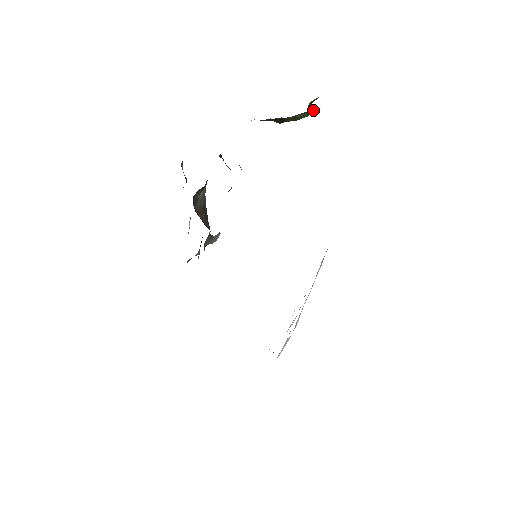
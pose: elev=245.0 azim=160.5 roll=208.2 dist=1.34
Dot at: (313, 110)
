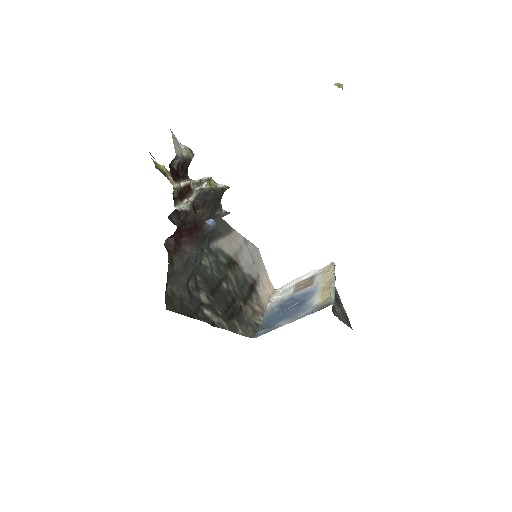
Dot at: occluded
